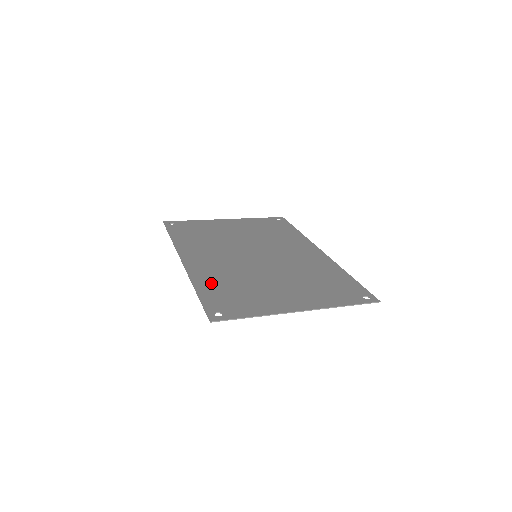
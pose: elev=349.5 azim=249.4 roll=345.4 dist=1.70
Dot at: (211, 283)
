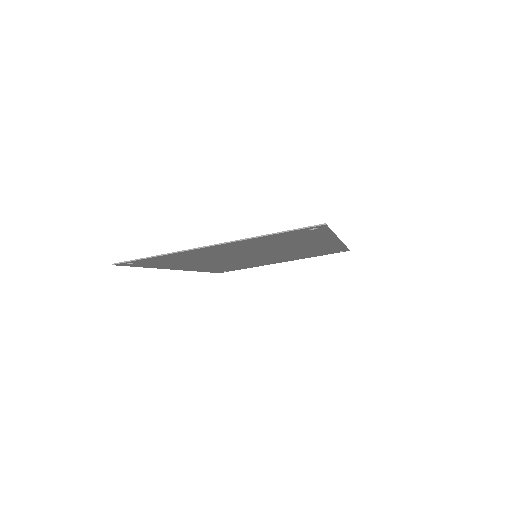
Dot at: (170, 264)
